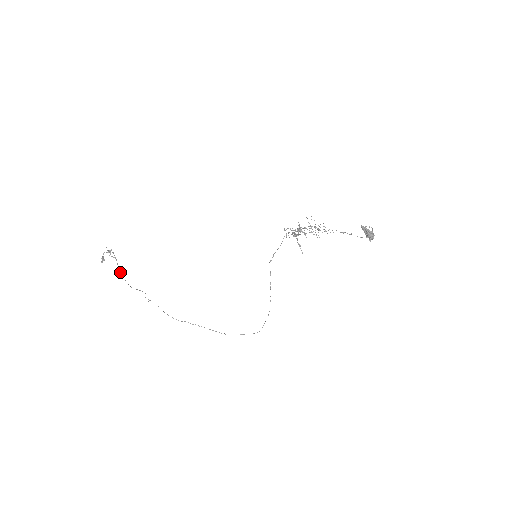
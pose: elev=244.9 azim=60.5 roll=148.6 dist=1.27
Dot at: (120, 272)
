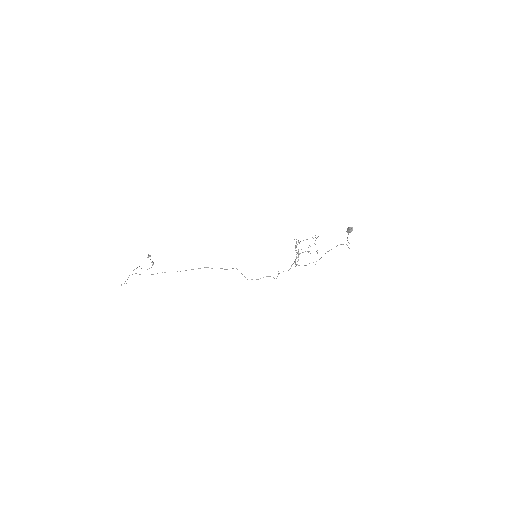
Dot at: occluded
